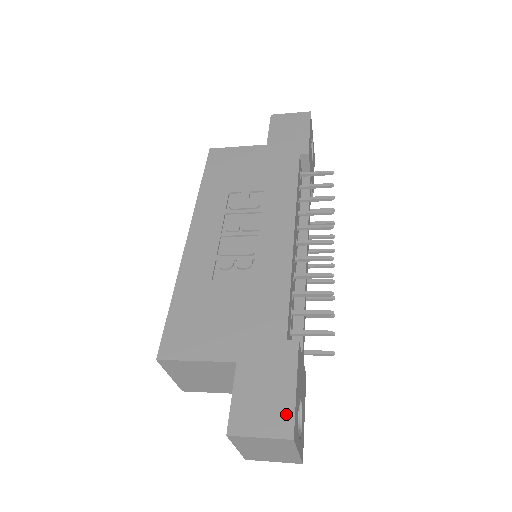
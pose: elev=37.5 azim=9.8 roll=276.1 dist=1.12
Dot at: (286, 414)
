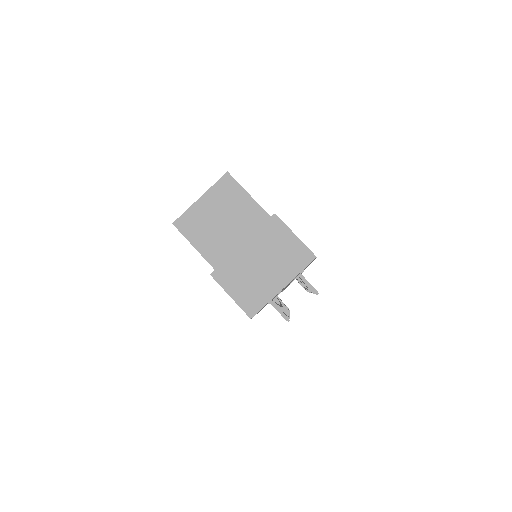
Dot at: occluded
